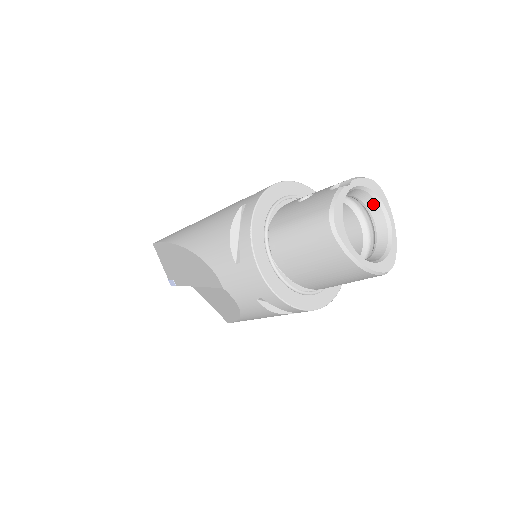
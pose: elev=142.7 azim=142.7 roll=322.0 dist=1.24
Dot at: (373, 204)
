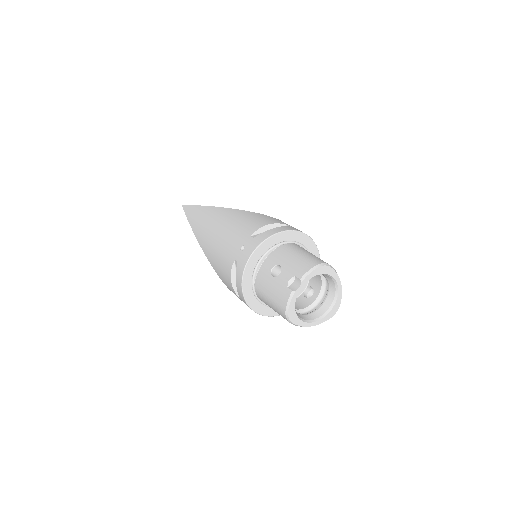
Dot at: (323, 274)
